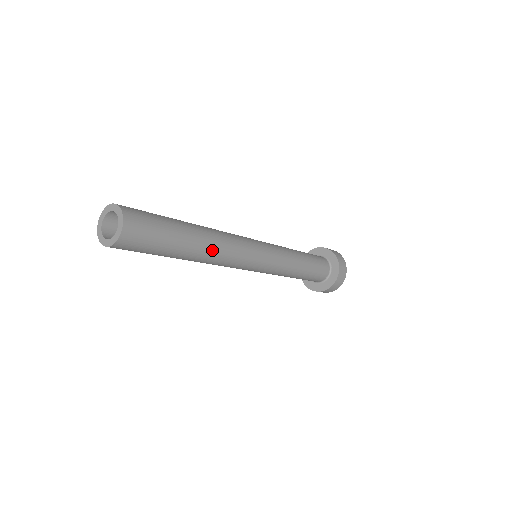
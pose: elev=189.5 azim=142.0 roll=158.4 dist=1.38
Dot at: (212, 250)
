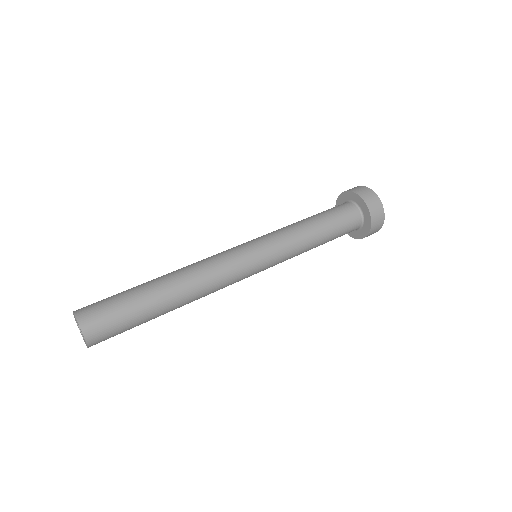
Dot at: occluded
